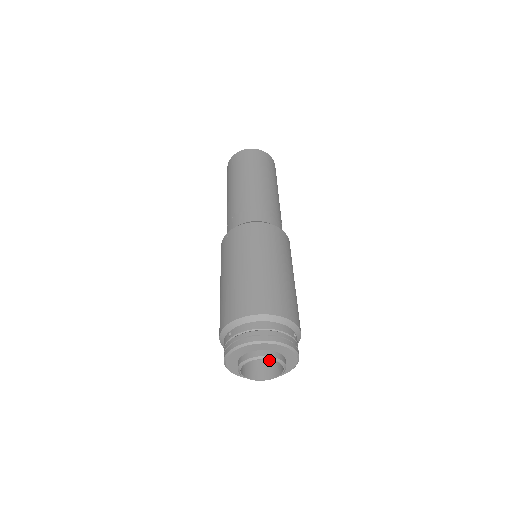
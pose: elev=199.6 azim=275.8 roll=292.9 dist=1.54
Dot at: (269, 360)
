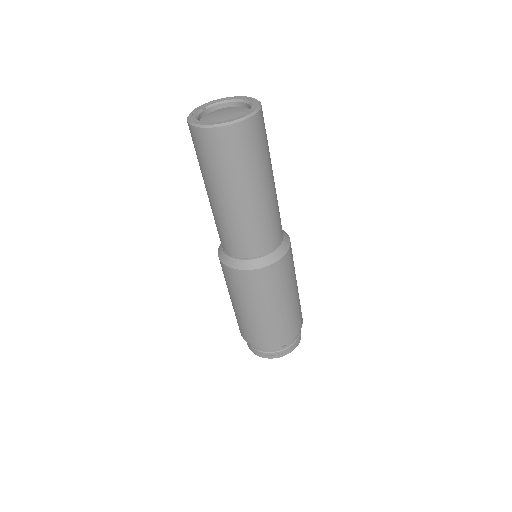
Dot at: occluded
